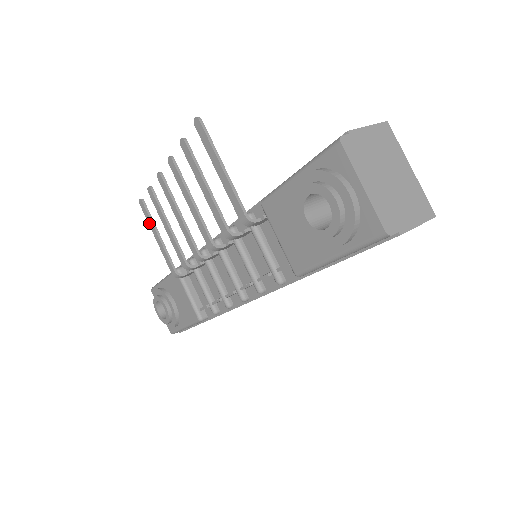
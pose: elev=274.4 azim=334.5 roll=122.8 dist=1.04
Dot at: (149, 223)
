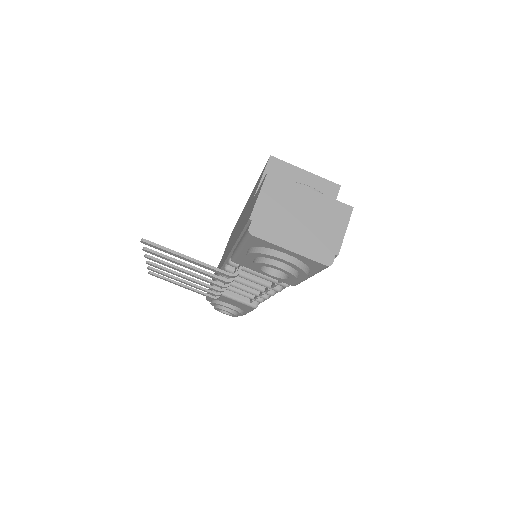
Dot at: occluded
